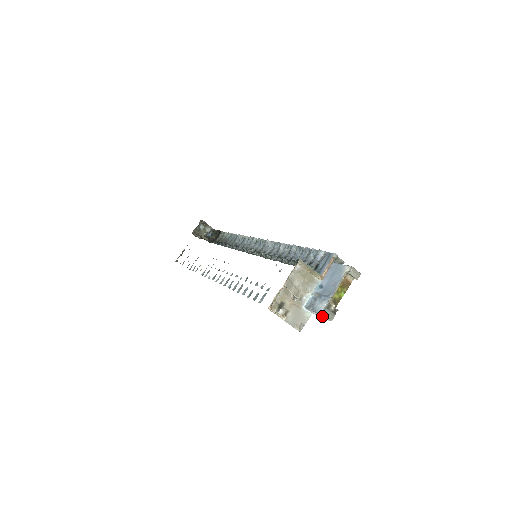
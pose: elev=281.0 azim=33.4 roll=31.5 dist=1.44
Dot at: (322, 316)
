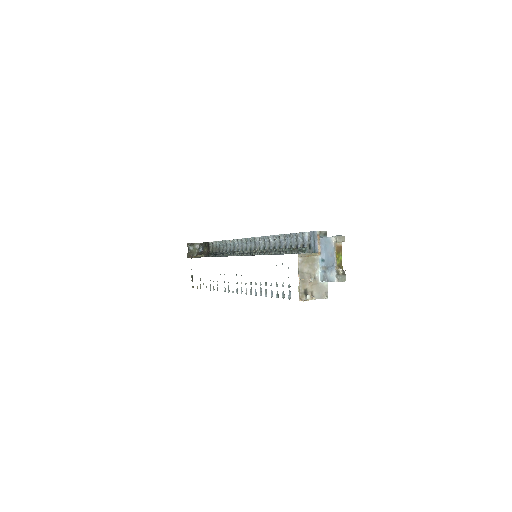
Dot at: occluded
